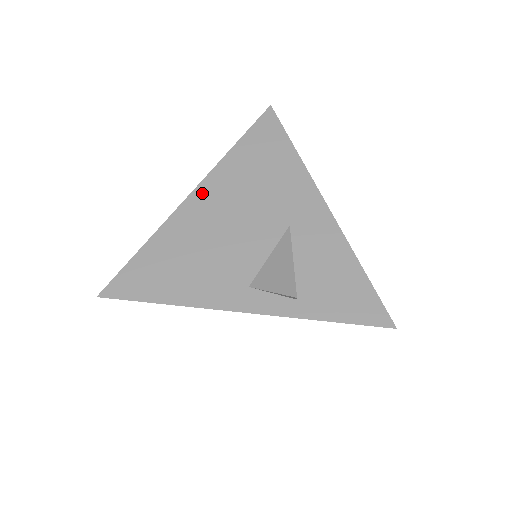
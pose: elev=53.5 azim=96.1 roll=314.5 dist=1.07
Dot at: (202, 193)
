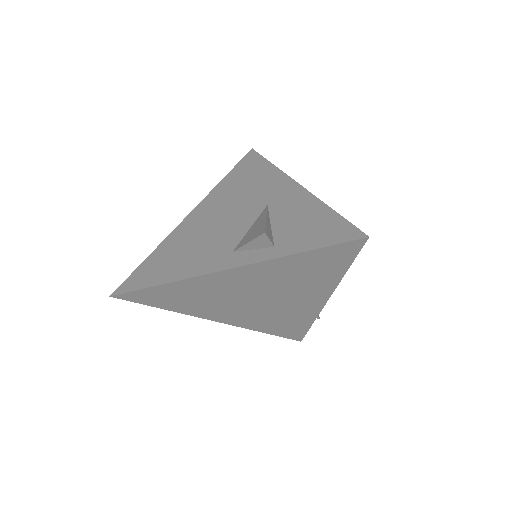
Dot at: (198, 210)
